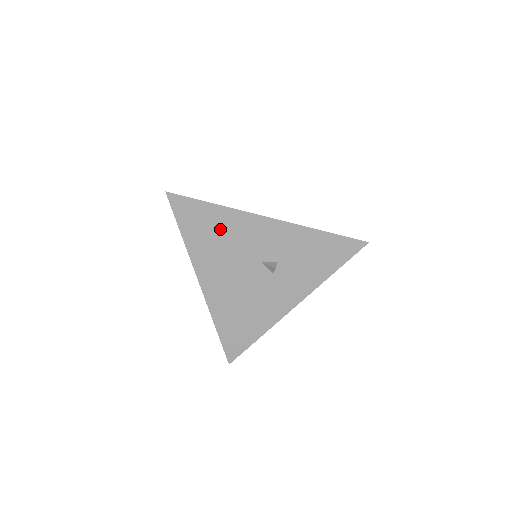
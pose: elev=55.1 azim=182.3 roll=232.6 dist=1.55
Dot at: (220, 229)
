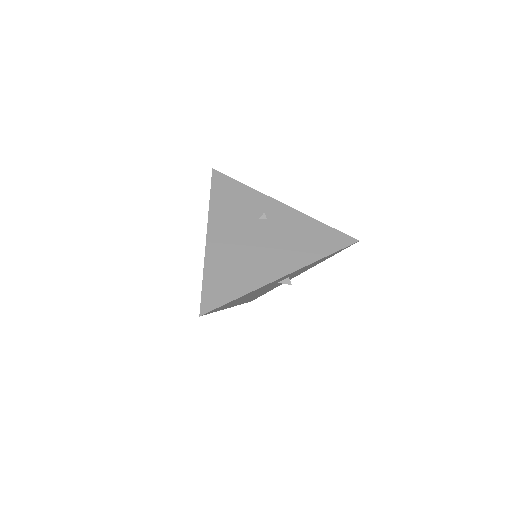
Dot at: occluded
